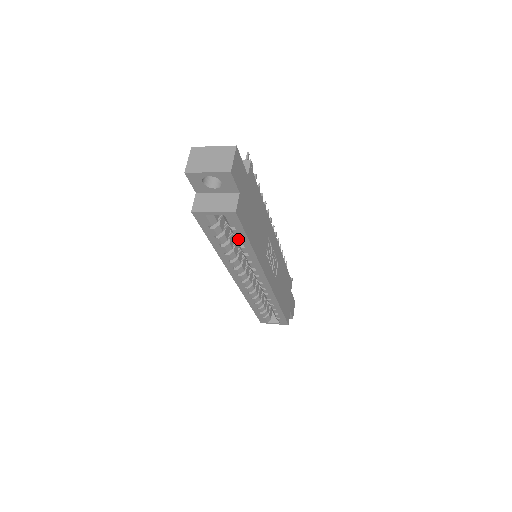
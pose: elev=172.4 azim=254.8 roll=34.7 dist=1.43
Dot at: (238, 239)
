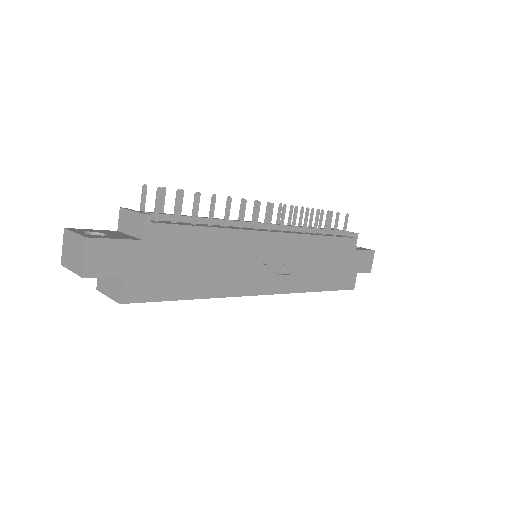
Dot at: occluded
